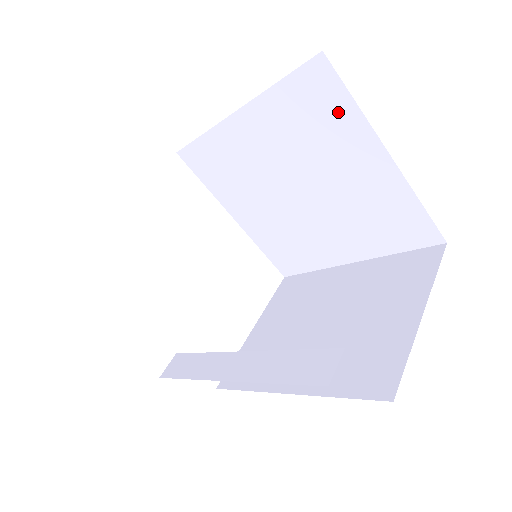
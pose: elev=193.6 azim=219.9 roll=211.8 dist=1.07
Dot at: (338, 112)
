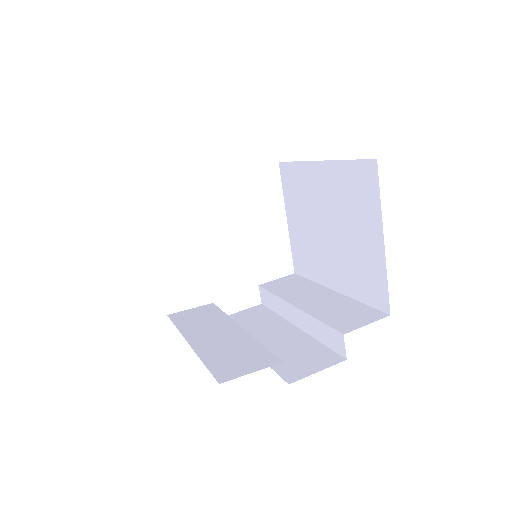
Dot at: occluded
